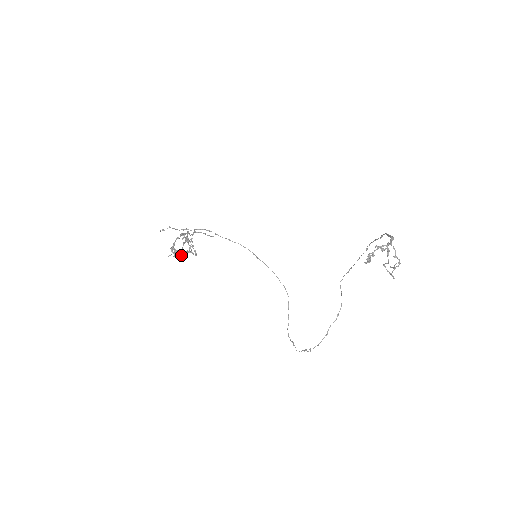
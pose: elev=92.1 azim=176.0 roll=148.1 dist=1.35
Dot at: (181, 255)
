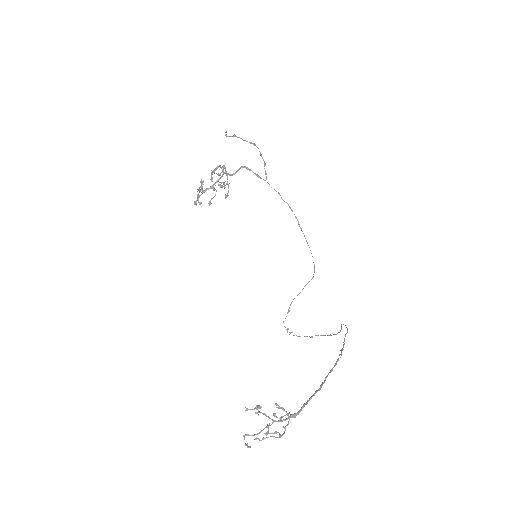
Dot at: occluded
